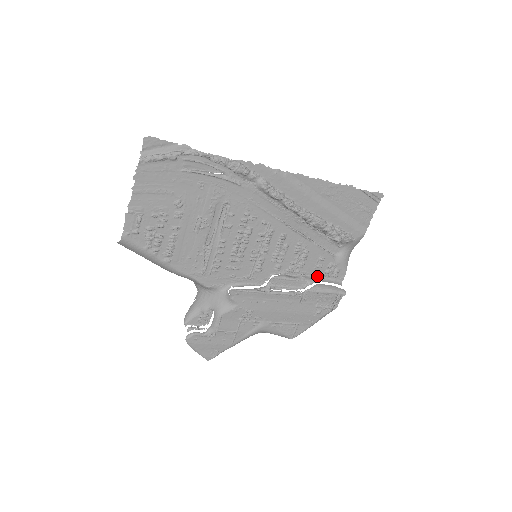
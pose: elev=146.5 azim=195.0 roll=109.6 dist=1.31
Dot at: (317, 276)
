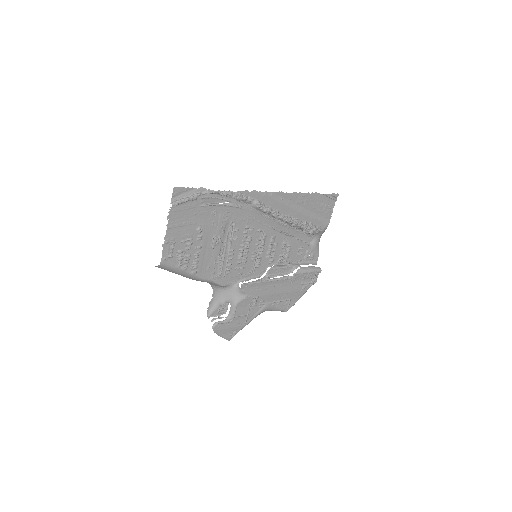
Dot at: (299, 261)
